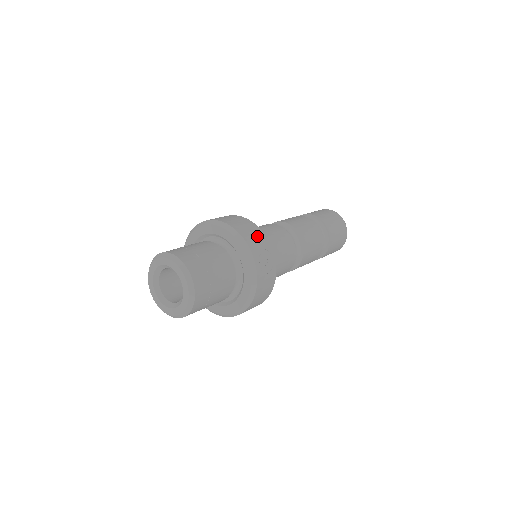
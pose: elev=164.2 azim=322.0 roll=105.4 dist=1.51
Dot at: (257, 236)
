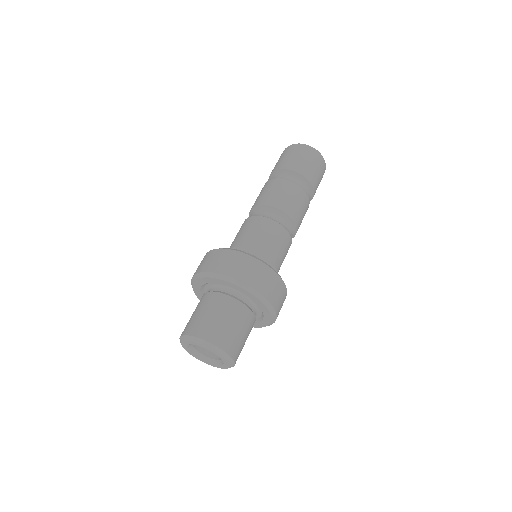
Dot at: occluded
